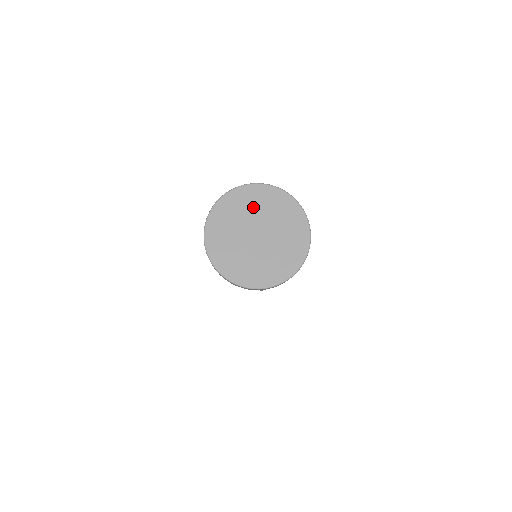
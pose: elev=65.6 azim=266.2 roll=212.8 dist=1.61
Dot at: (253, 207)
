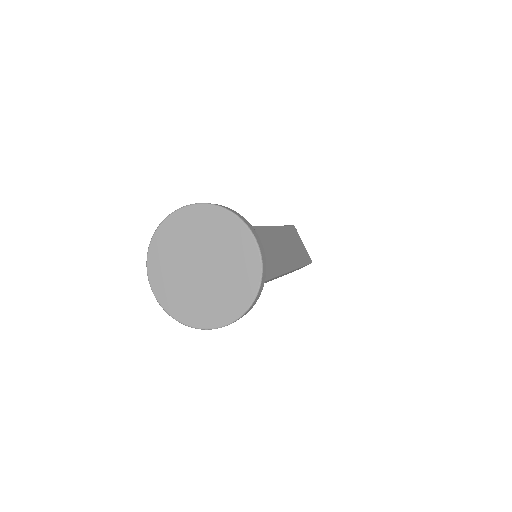
Dot at: (182, 240)
